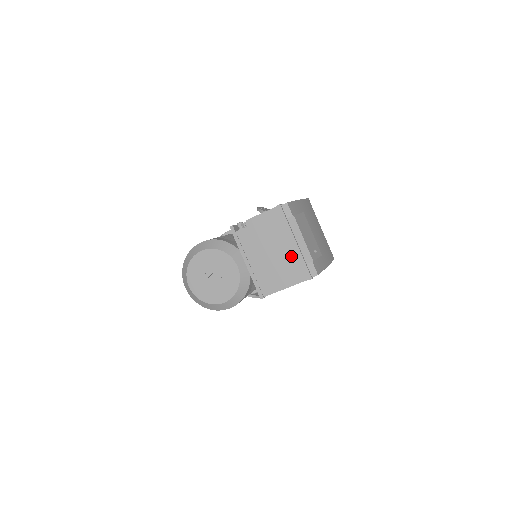
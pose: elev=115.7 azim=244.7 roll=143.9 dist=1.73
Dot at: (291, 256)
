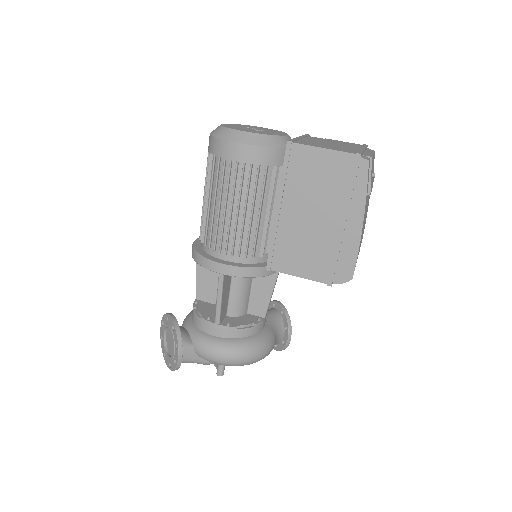
Dot at: (351, 149)
